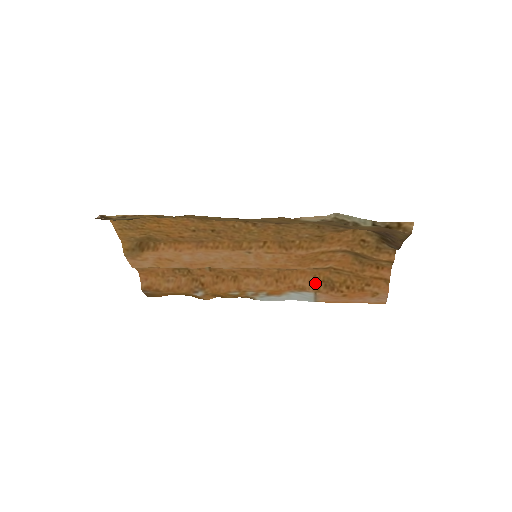
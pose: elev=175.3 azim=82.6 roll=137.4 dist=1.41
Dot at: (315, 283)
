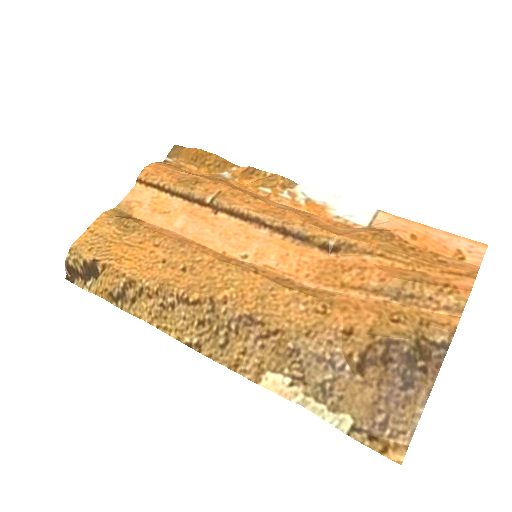
Dot at: (363, 231)
